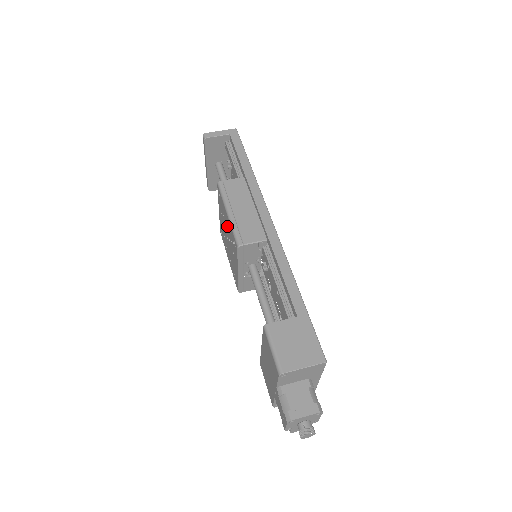
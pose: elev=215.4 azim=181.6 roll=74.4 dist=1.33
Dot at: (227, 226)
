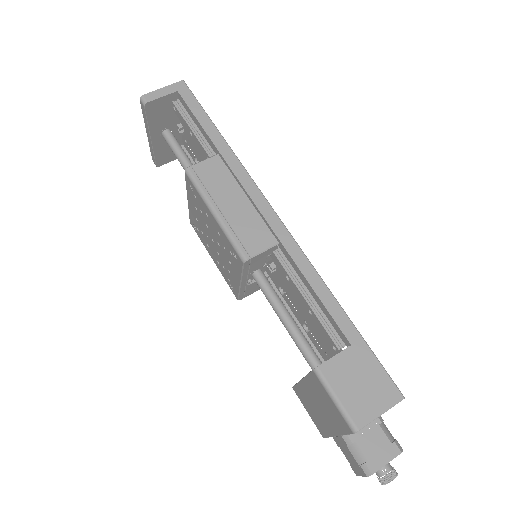
Dot at: (213, 228)
